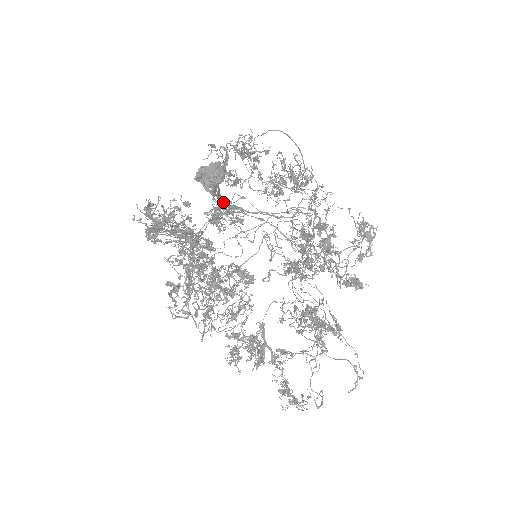
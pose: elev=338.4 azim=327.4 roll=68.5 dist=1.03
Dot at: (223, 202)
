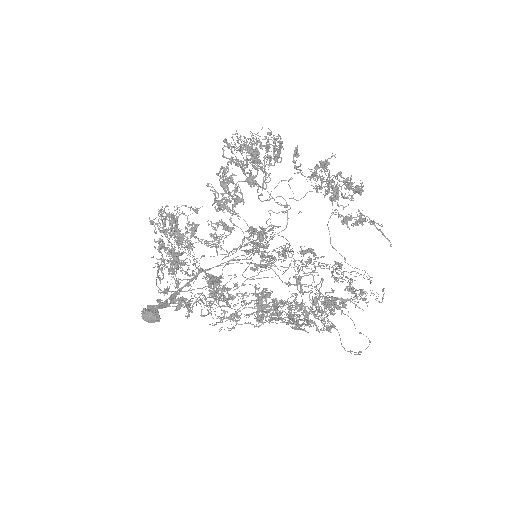
Dot at: occluded
